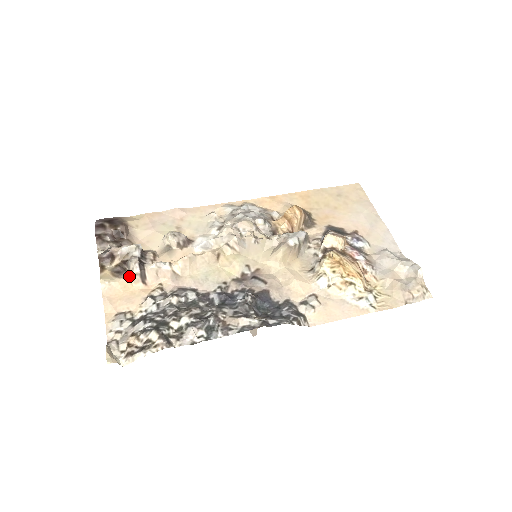
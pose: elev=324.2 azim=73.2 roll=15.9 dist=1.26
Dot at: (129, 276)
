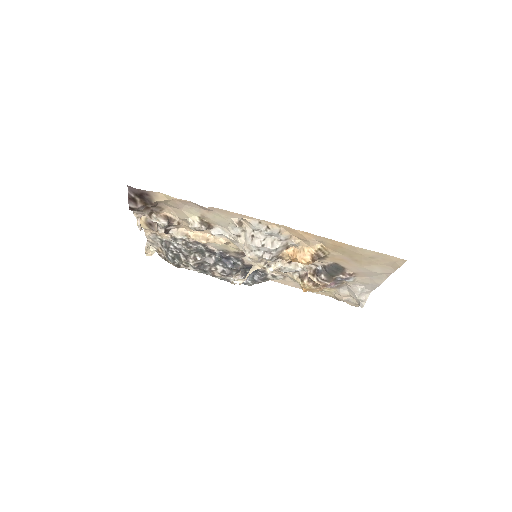
Dot at: occluded
